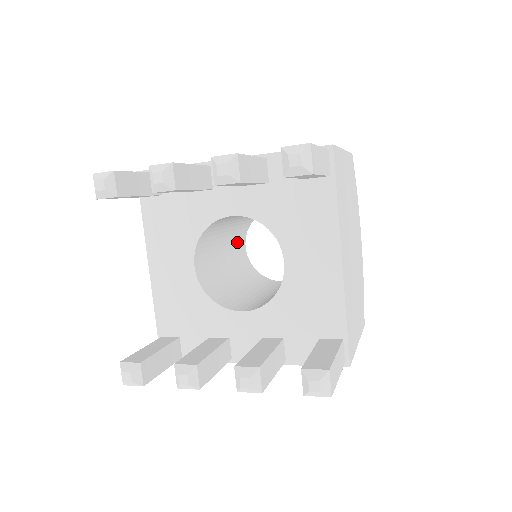
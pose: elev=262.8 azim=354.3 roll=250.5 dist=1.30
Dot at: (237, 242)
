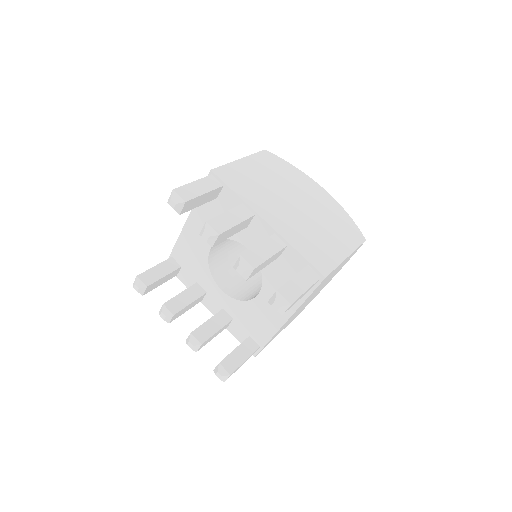
Dot at: occluded
